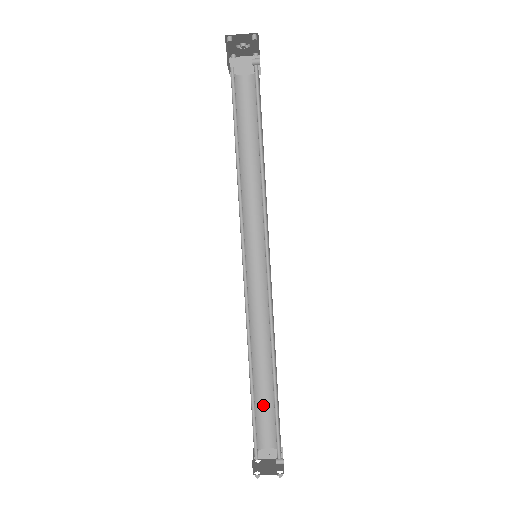
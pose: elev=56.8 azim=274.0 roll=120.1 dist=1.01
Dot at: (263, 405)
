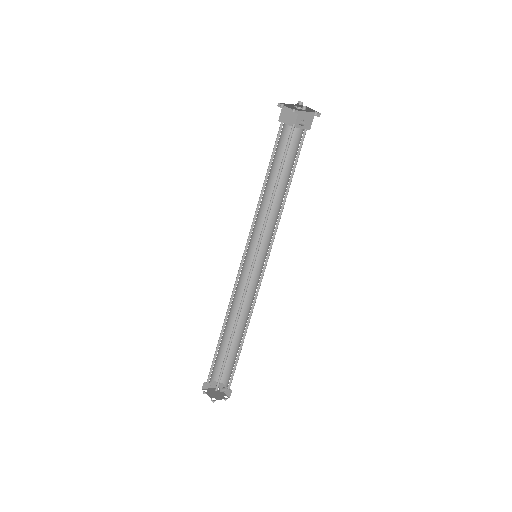
Dot at: (219, 354)
